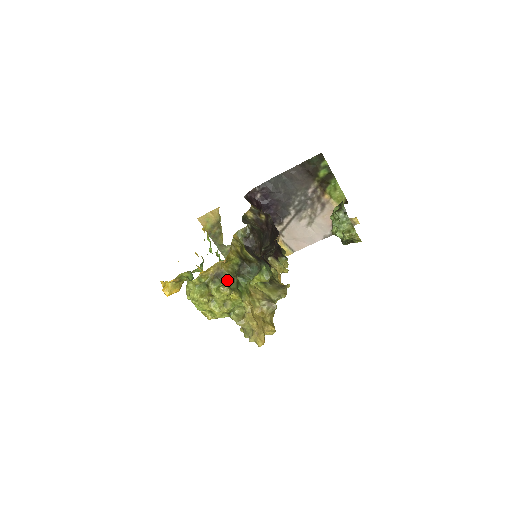
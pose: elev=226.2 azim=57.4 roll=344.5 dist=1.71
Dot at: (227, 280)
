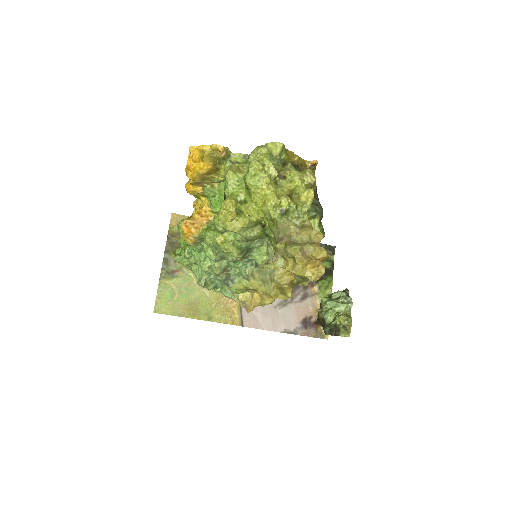
Dot at: occluded
